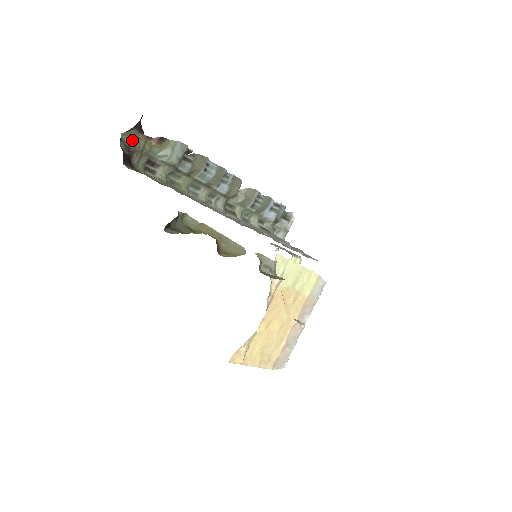
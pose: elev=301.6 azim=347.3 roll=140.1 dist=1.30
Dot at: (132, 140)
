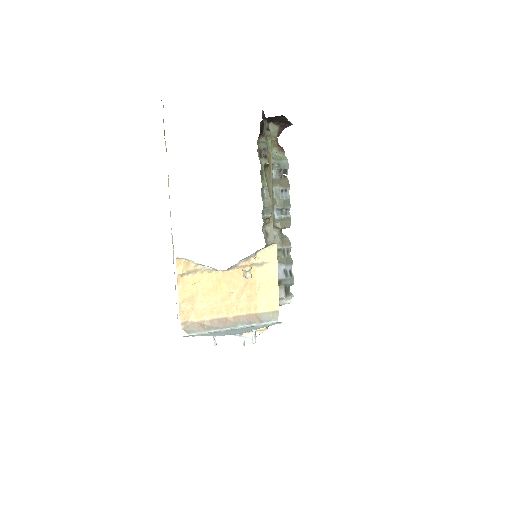
Dot at: (271, 131)
